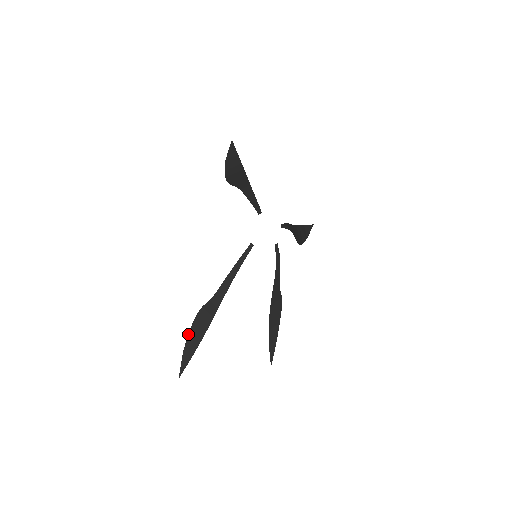
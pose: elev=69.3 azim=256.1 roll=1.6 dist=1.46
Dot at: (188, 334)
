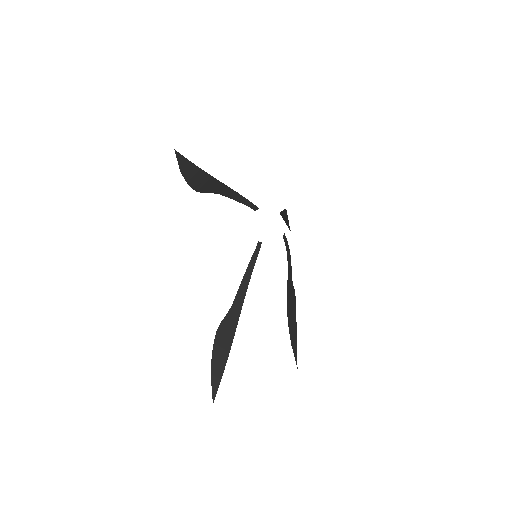
Dot at: occluded
